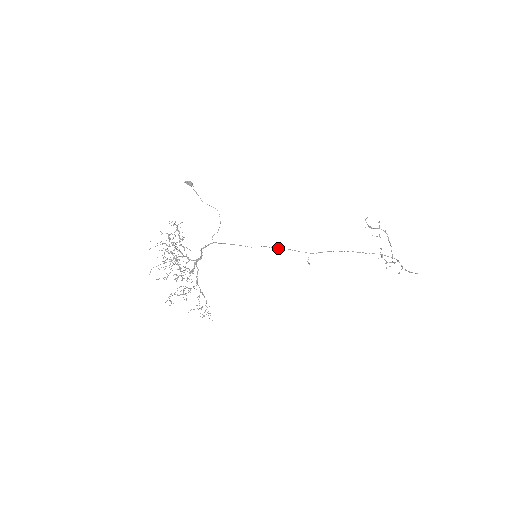
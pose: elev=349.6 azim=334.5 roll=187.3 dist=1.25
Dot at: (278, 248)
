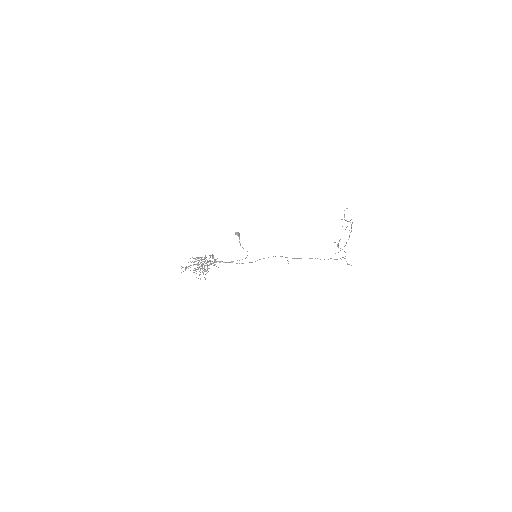
Dot at: occluded
